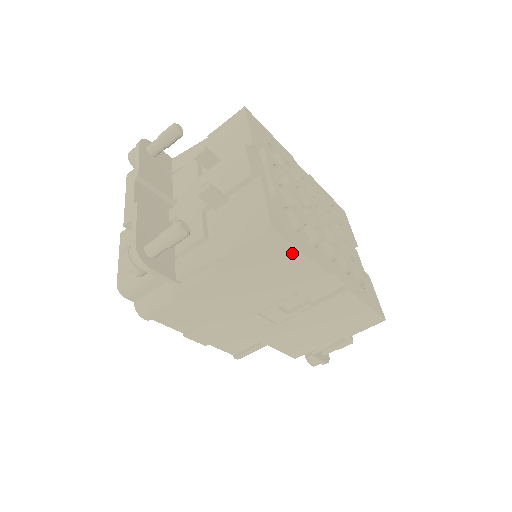
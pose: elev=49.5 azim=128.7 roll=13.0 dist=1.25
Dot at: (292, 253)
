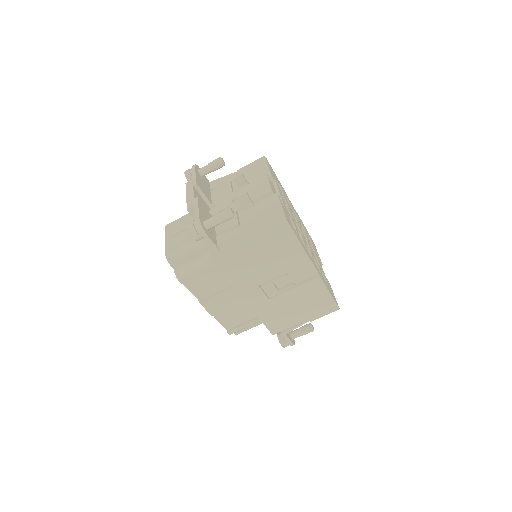
Dot at: (293, 240)
